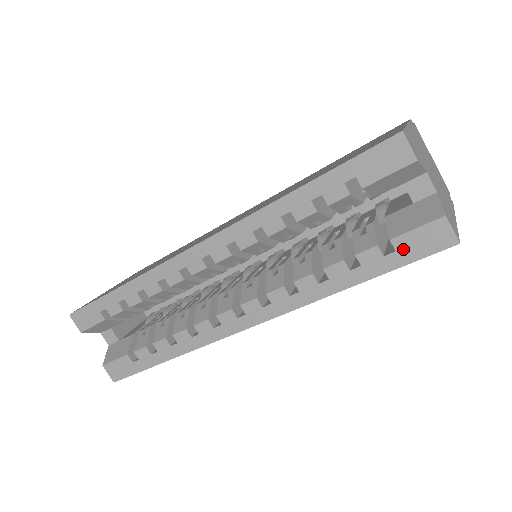
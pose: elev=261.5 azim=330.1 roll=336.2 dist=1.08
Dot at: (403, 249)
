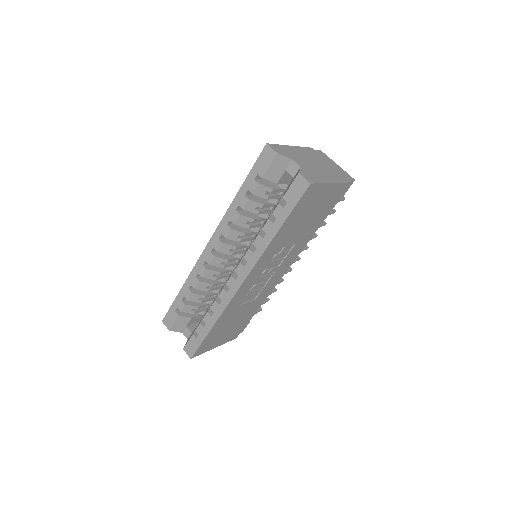
Dot at: (290, 199)
